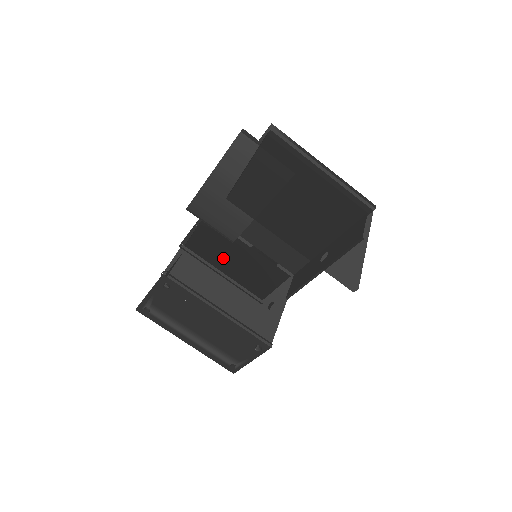
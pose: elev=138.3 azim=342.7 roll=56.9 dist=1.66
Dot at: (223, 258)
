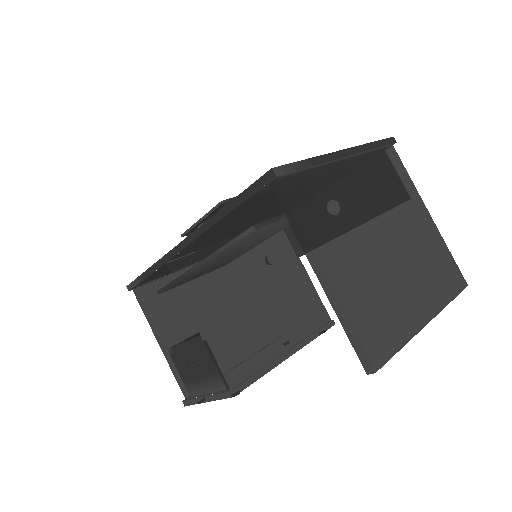
Dot at: (234, 295)
